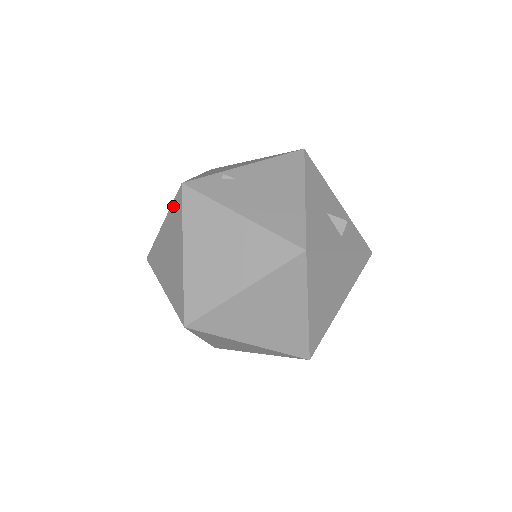
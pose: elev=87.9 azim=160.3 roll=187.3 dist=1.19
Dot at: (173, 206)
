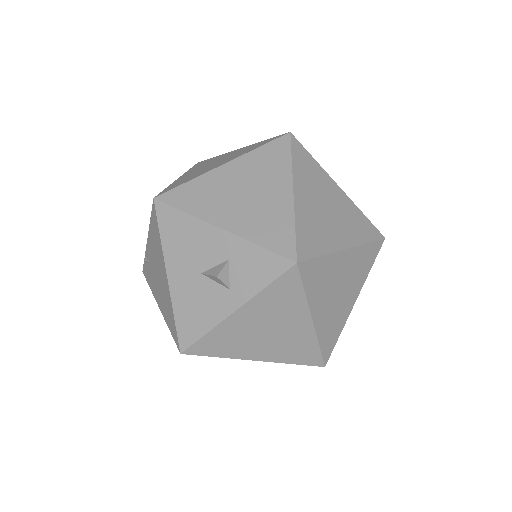
Dot at: occluded
